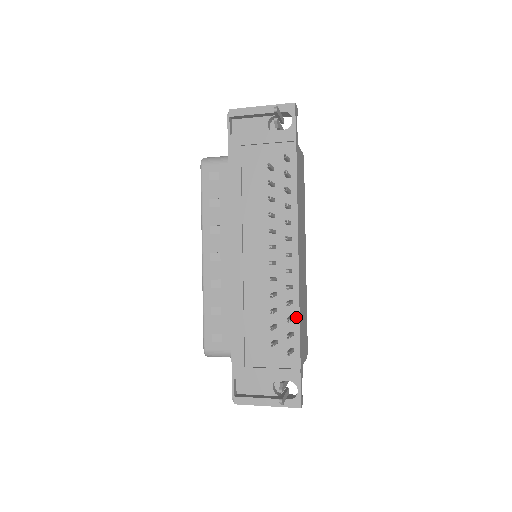
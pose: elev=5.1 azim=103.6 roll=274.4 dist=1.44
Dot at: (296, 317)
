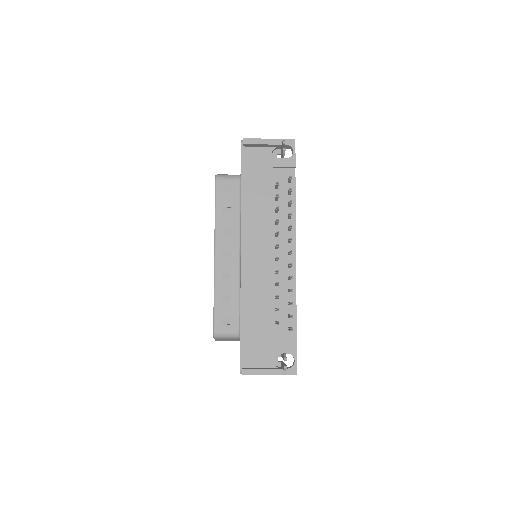
Dot at: (294, 302)
